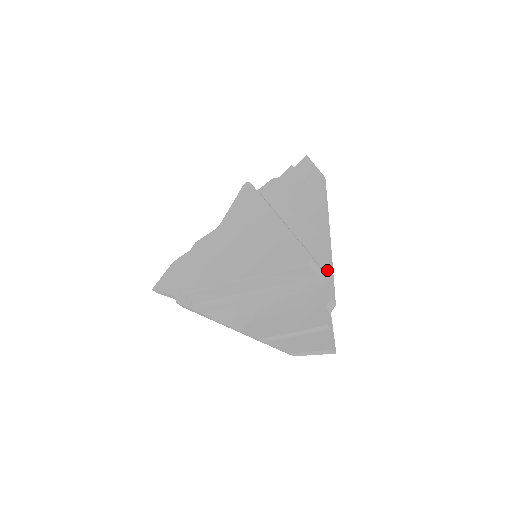
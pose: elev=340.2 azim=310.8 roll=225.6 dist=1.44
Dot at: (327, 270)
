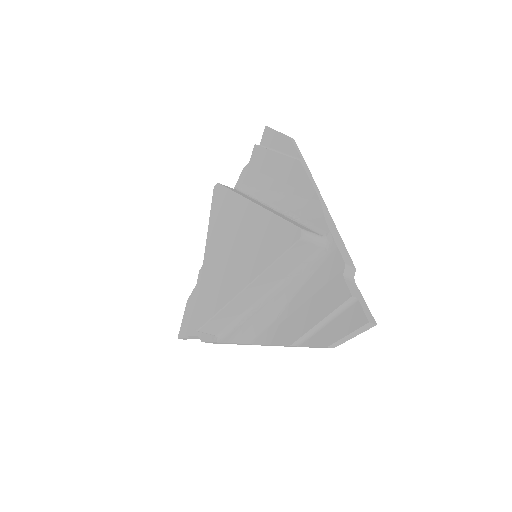
Dot at: (329, 235)
